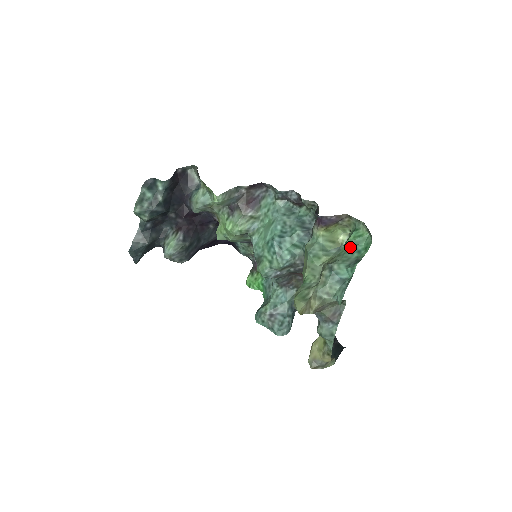
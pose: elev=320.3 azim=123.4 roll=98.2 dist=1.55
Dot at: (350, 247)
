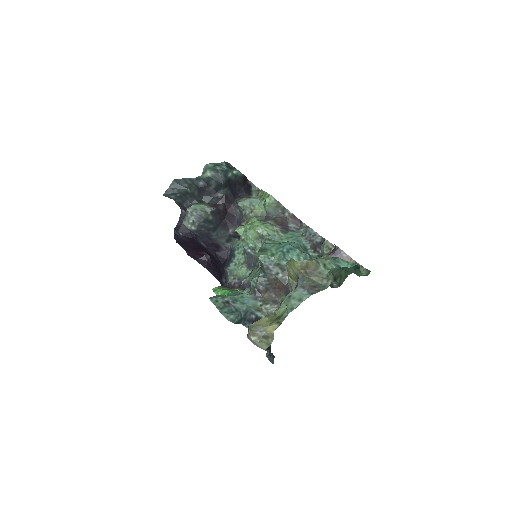
Dot at: occluded
